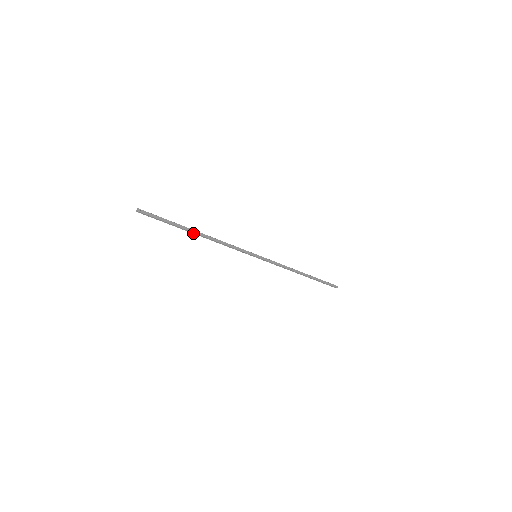
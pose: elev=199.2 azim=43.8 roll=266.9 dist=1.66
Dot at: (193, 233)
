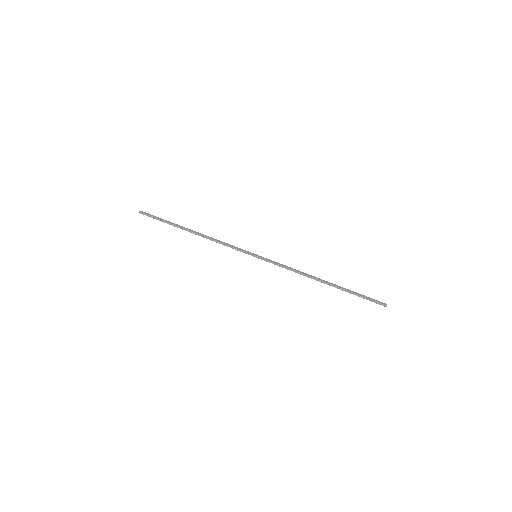
Dot at: occluded
